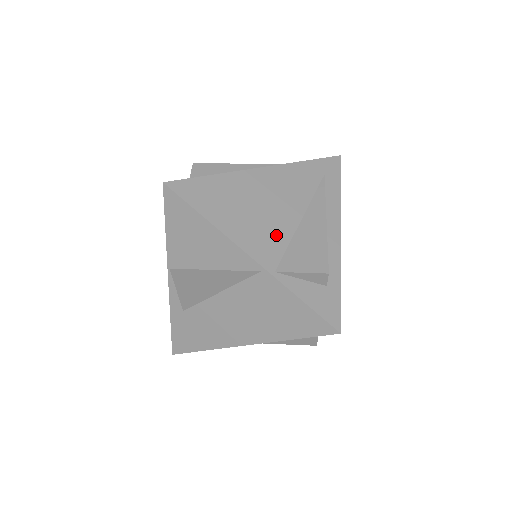
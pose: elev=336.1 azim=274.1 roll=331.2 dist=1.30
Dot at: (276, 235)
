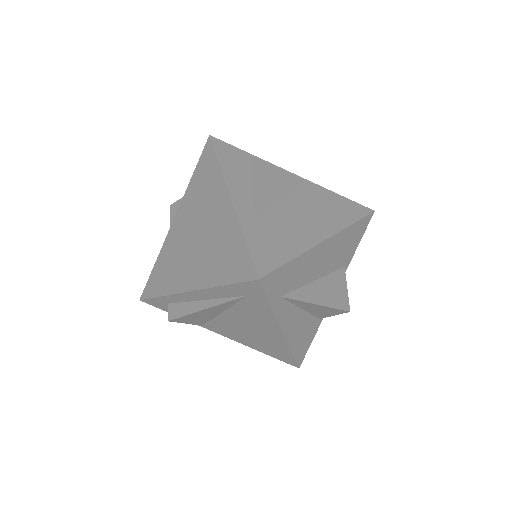
Dot at: occluded
